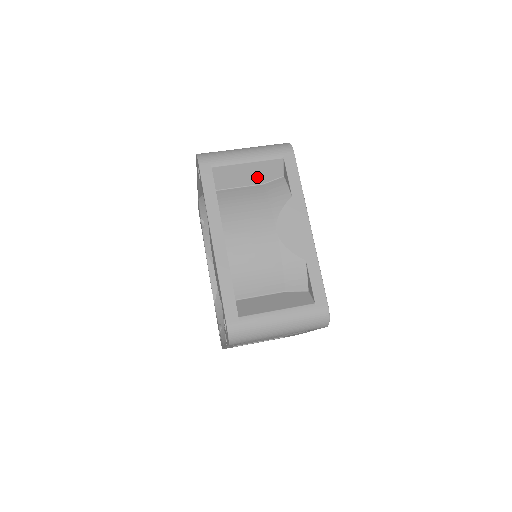
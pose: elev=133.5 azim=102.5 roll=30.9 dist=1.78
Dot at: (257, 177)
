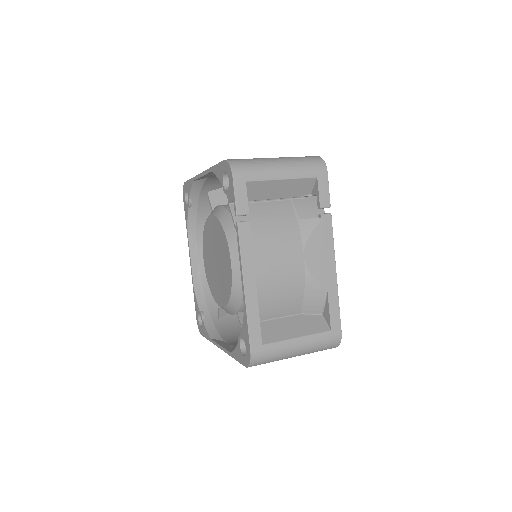
Dot at: occluded
